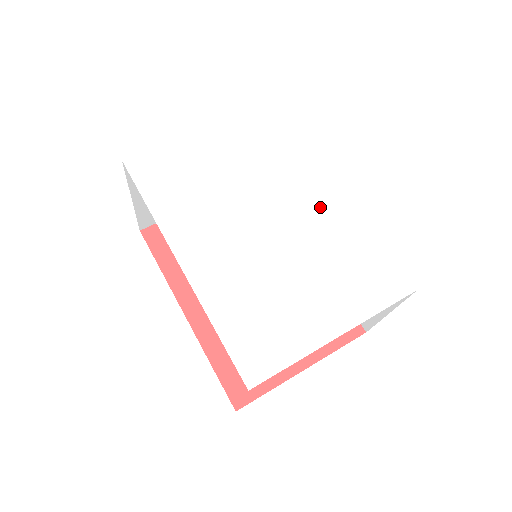
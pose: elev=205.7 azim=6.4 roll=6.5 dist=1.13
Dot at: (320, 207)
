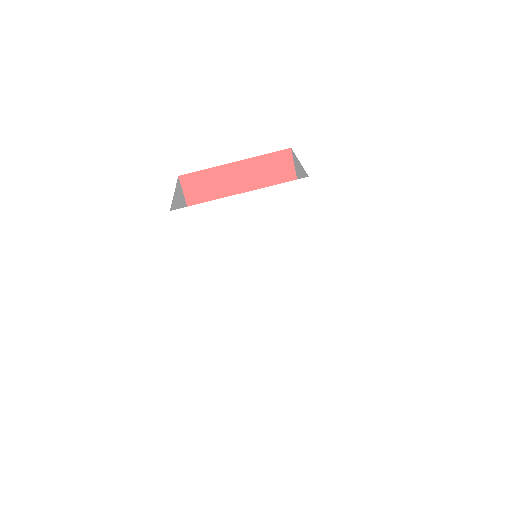
Dot at: (304, 276)
